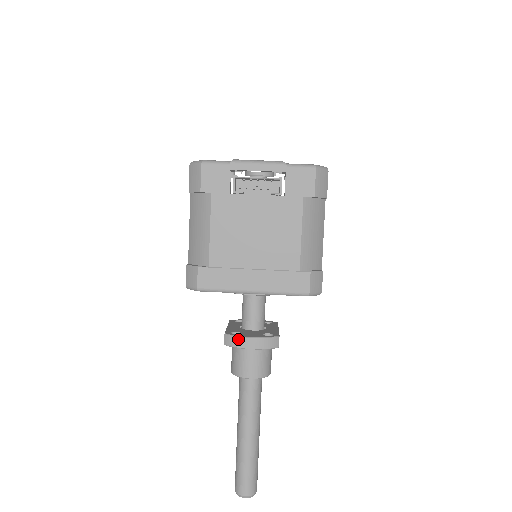
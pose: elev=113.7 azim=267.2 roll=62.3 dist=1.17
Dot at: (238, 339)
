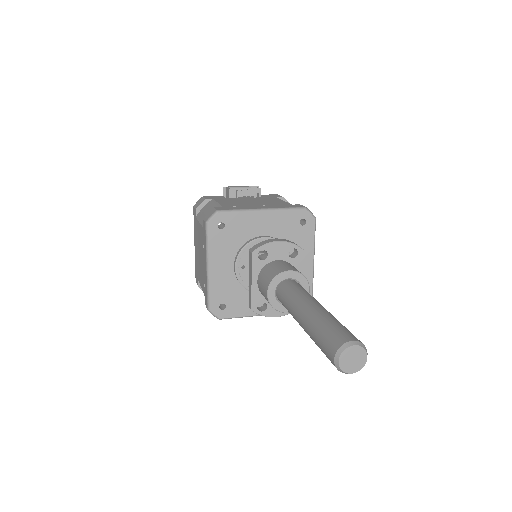
Dot at: (263, 242)
